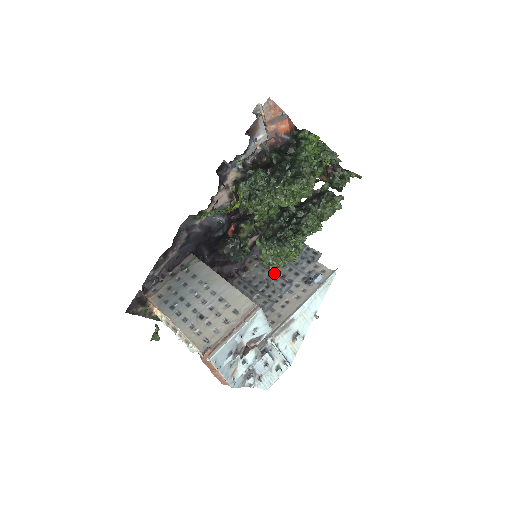
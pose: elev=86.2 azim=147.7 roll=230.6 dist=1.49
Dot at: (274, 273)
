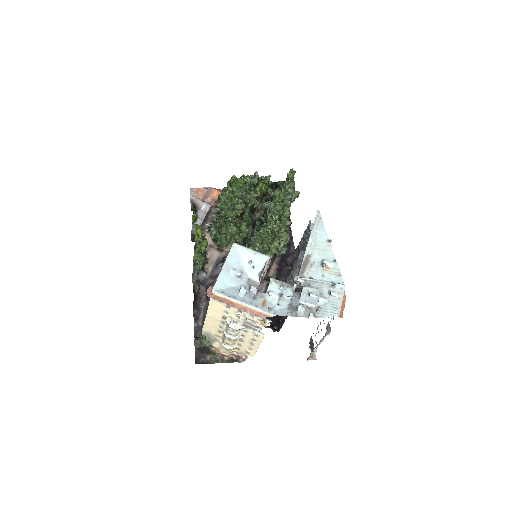
Dot at: occluded
